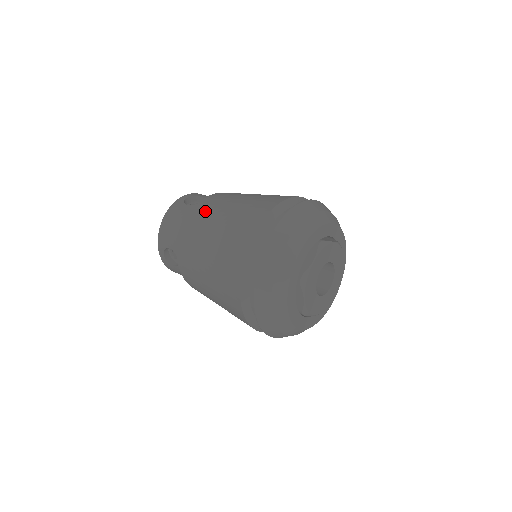
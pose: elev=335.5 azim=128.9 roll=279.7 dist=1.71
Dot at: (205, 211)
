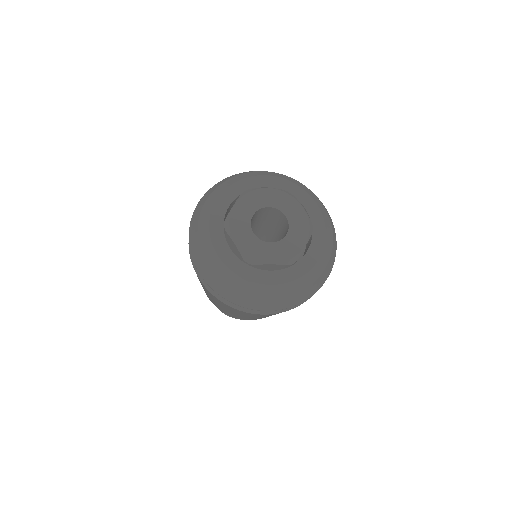
Dot at: occluded
